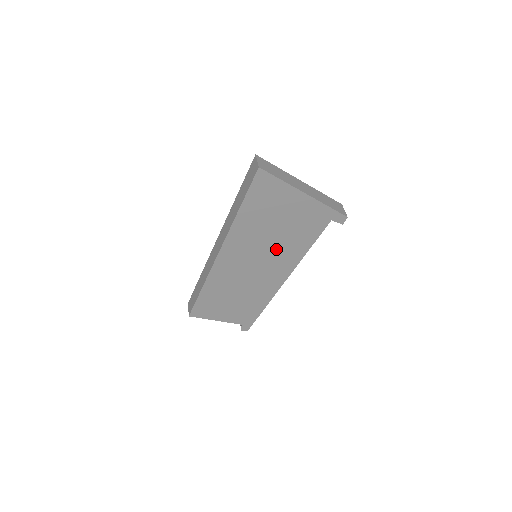
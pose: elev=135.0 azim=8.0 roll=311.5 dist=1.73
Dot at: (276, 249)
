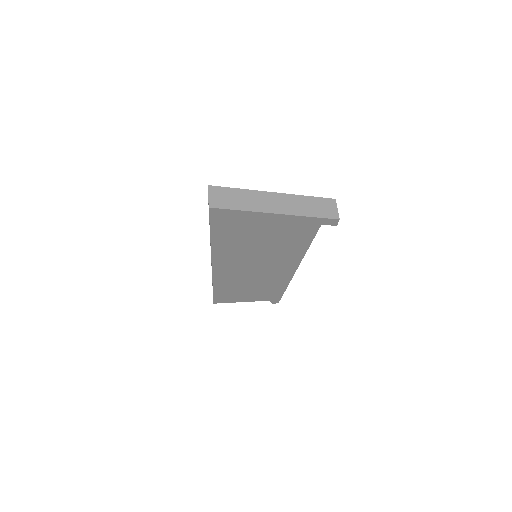
Dot at: (271, 254)
